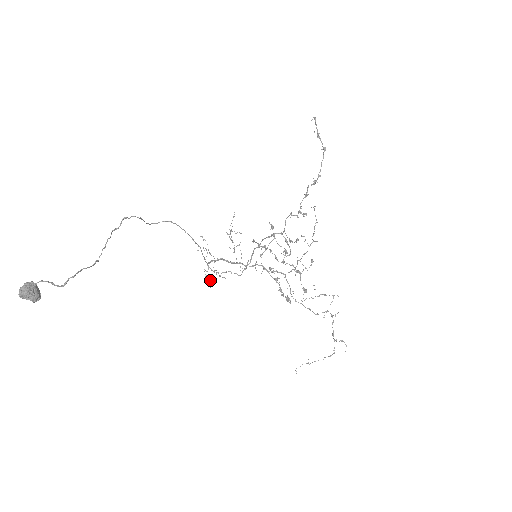
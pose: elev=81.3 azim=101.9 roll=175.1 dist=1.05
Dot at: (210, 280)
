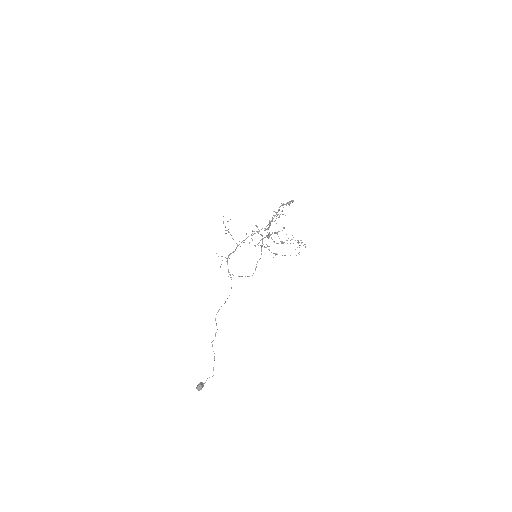
Dot at: occluded
